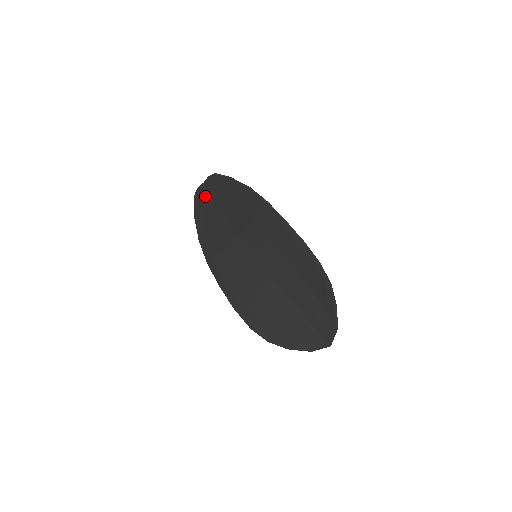
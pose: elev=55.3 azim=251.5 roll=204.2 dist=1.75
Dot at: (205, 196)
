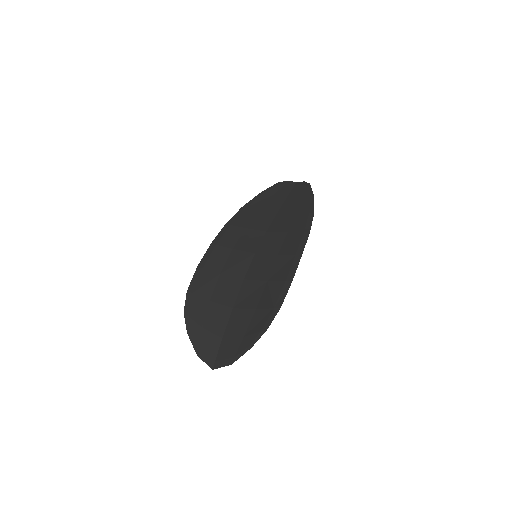
Dot at: (285, 189)
